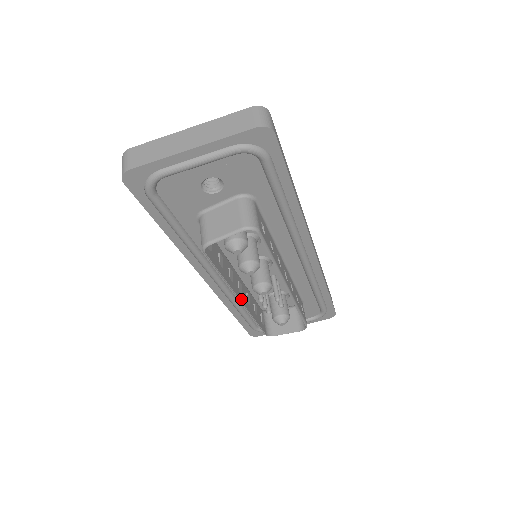
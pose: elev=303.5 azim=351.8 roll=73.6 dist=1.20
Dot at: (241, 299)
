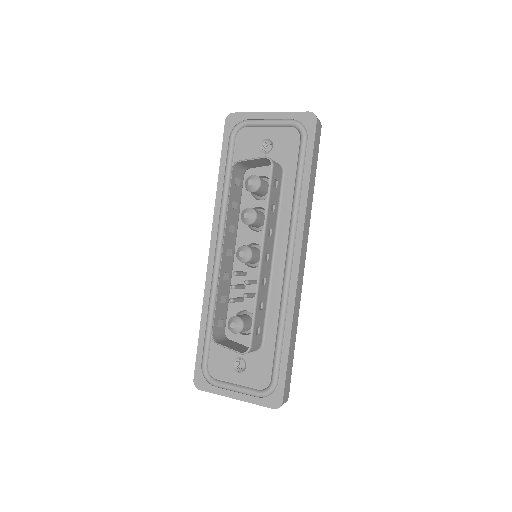
Dot at: (223, 253)
